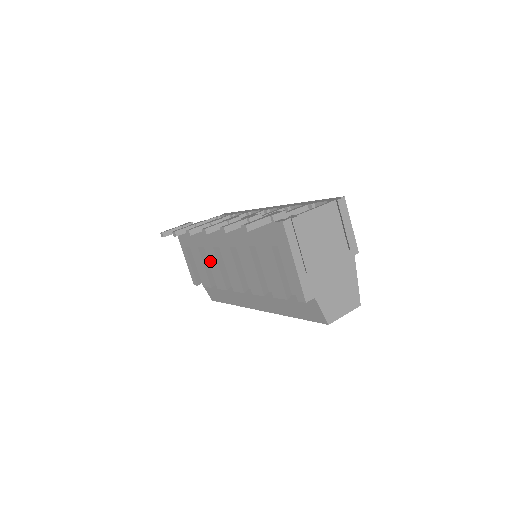
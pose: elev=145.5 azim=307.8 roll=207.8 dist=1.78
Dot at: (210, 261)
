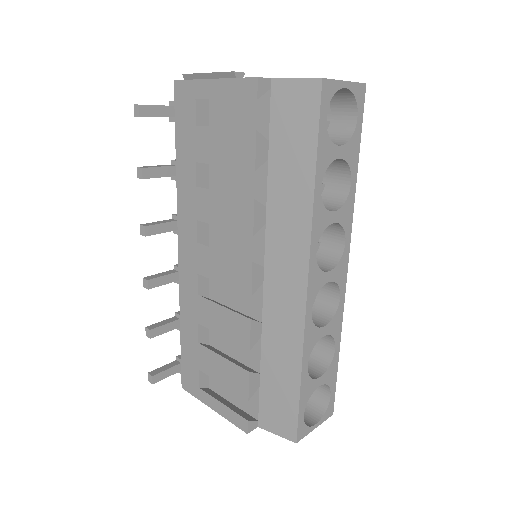
Dot at: (213, 326)
